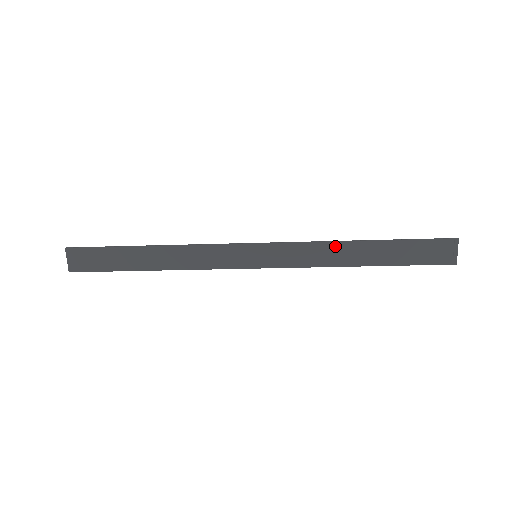
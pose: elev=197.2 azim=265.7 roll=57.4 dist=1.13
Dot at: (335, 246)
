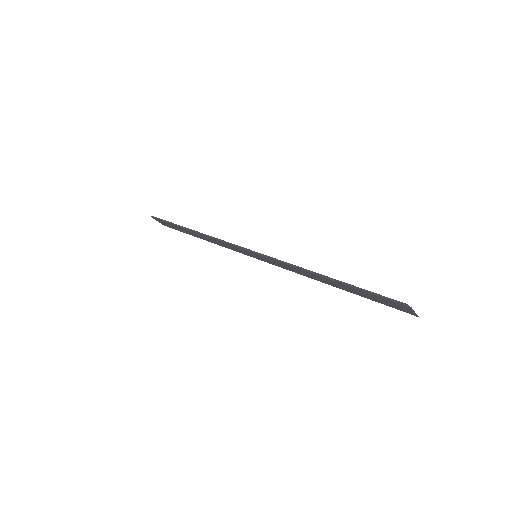
Dot at: (306, 272)
